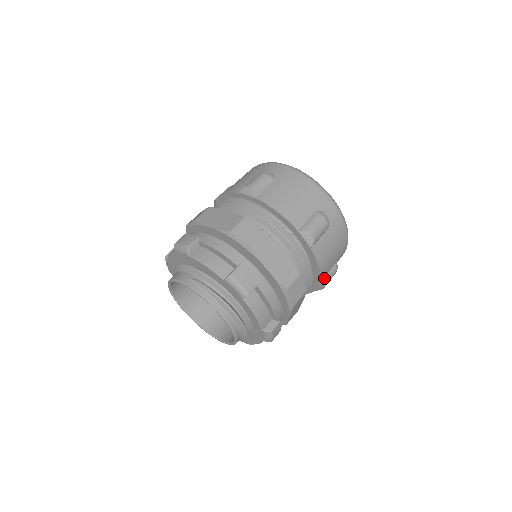
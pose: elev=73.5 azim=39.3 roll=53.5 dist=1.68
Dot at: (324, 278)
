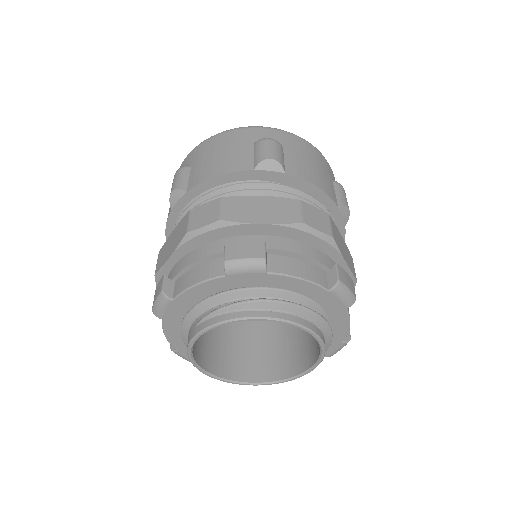
Dot at: (337, 200)
